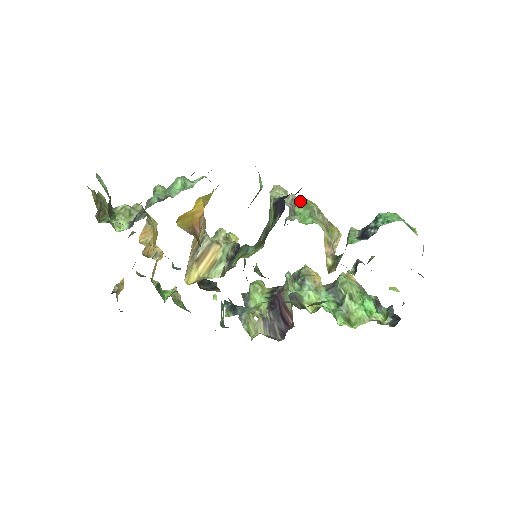
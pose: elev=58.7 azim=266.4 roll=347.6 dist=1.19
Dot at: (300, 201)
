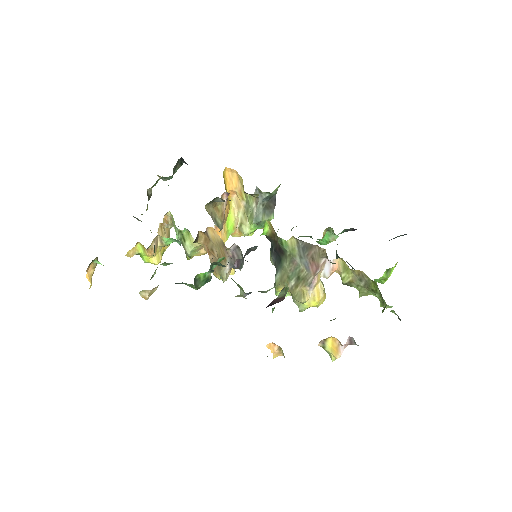
Dot at: occluded
